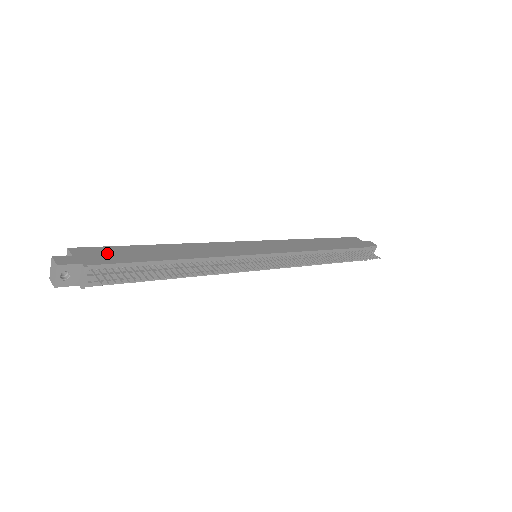
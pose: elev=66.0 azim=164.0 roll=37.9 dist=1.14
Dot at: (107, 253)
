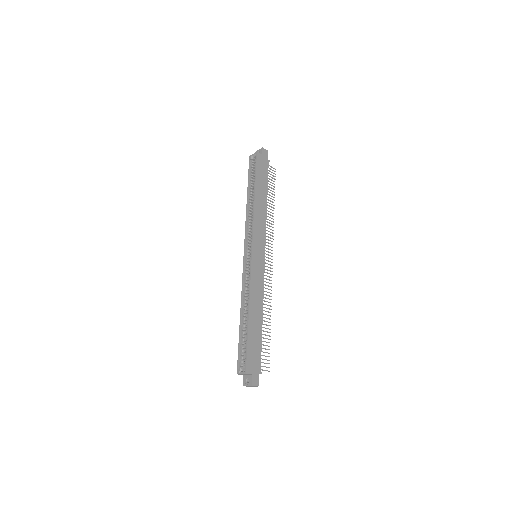
Dot at: (253, 355)
